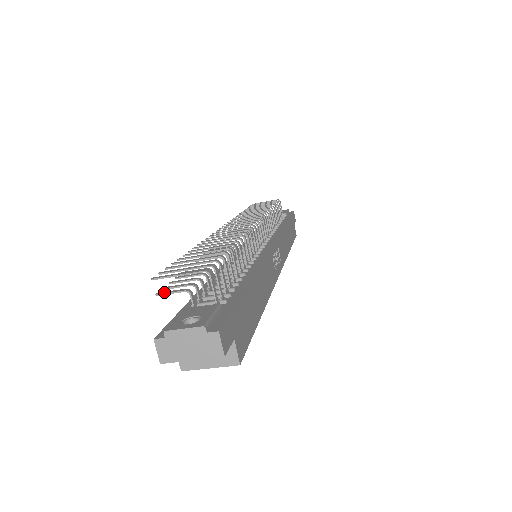
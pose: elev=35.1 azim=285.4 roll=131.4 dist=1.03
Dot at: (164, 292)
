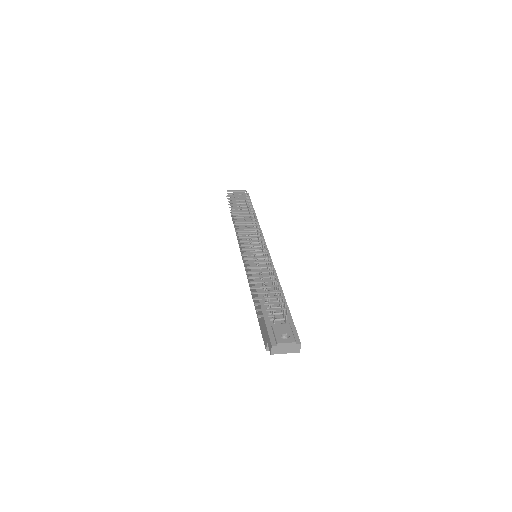
Dot at: (262, 316)
